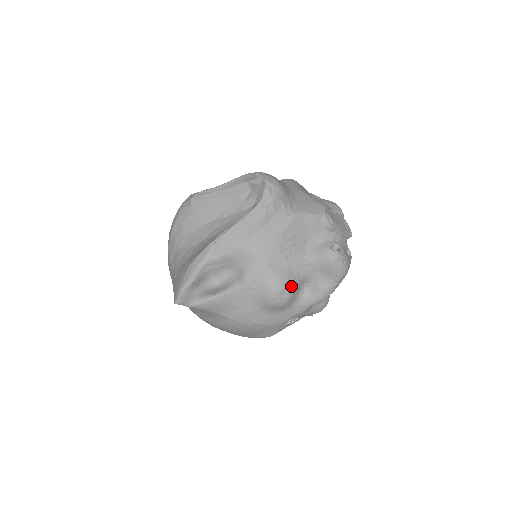
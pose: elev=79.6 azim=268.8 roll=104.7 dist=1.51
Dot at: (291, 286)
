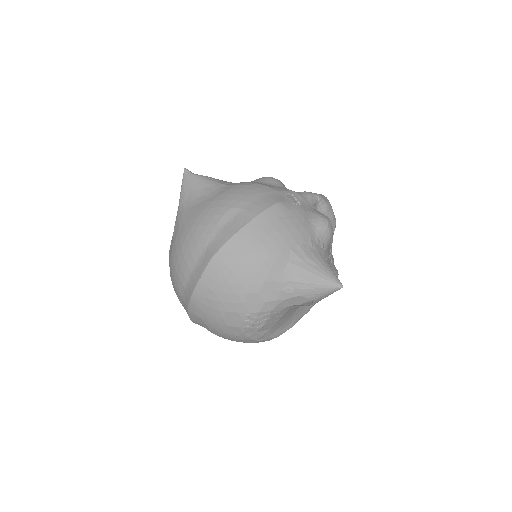
Dot at: occluded
